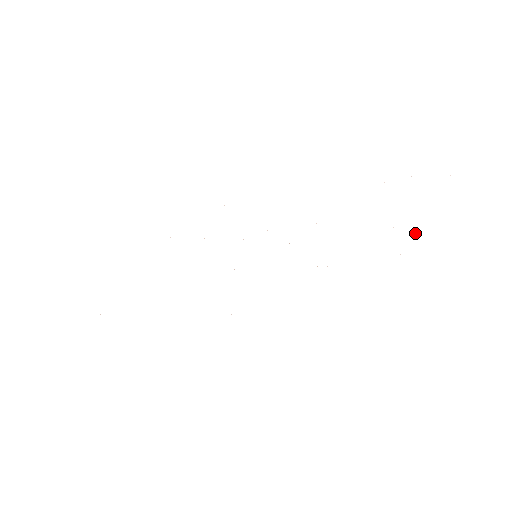
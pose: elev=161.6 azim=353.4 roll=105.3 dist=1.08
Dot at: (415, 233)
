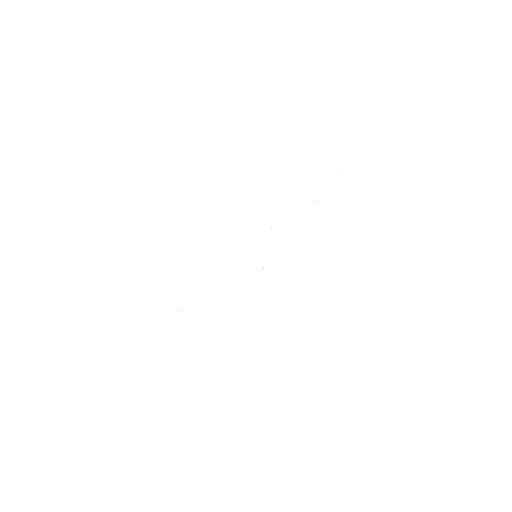
Dot at: occluded
